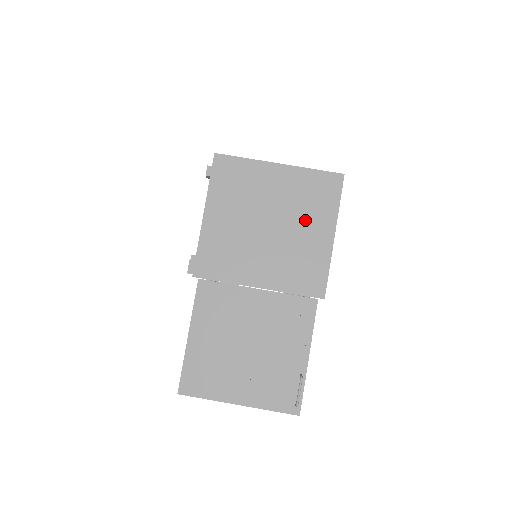
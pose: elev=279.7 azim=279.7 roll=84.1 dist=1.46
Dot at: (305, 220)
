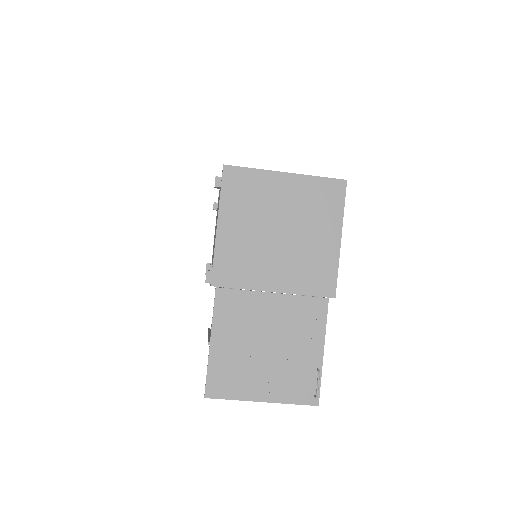
Dot at: (313, 225)
